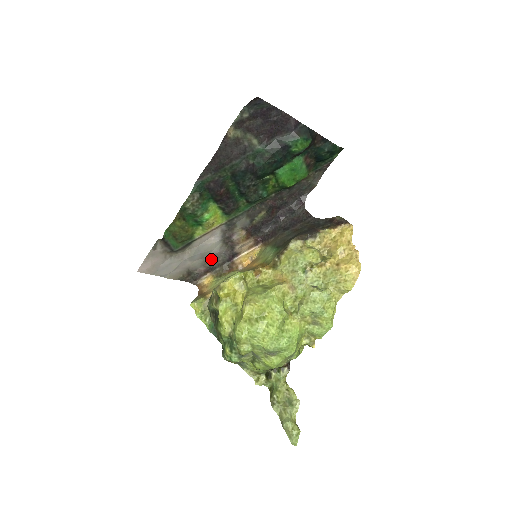
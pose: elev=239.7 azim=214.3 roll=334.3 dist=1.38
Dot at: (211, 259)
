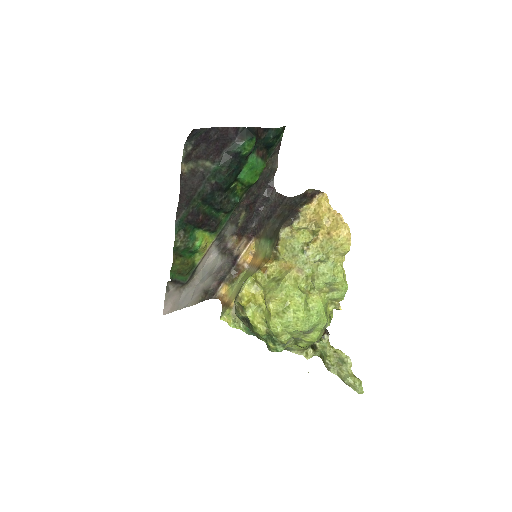
Dot at: (218, 272)
